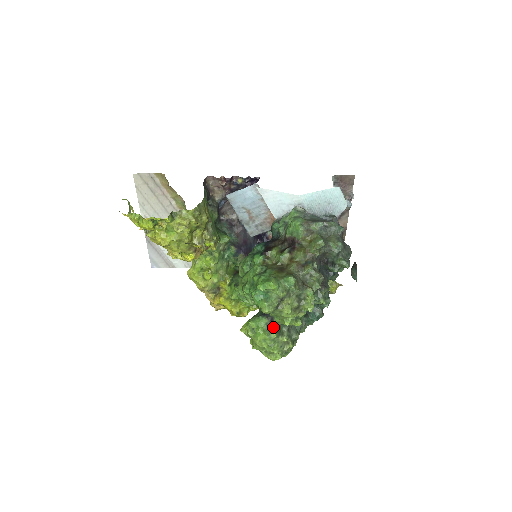
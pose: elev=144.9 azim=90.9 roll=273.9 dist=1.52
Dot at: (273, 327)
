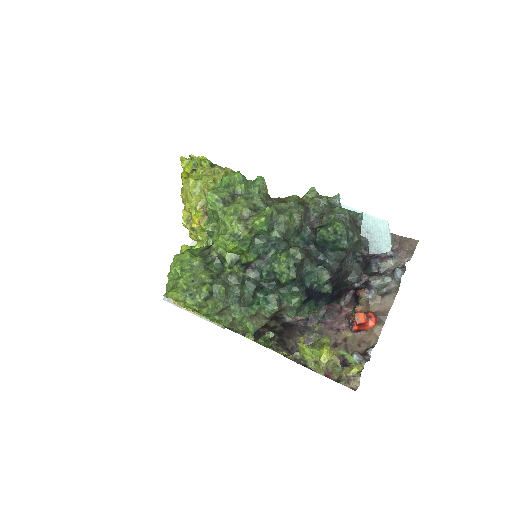
Dot at: (205, 253)
